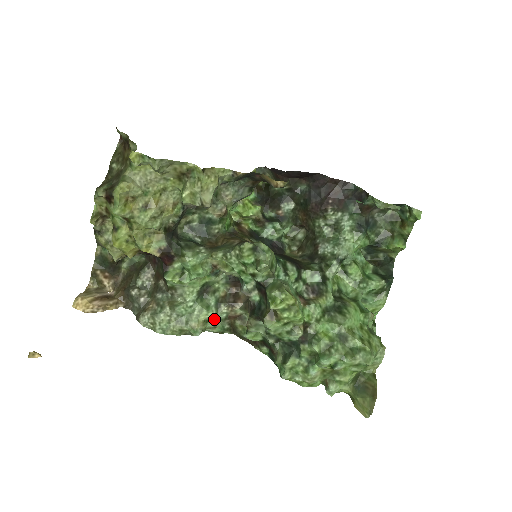
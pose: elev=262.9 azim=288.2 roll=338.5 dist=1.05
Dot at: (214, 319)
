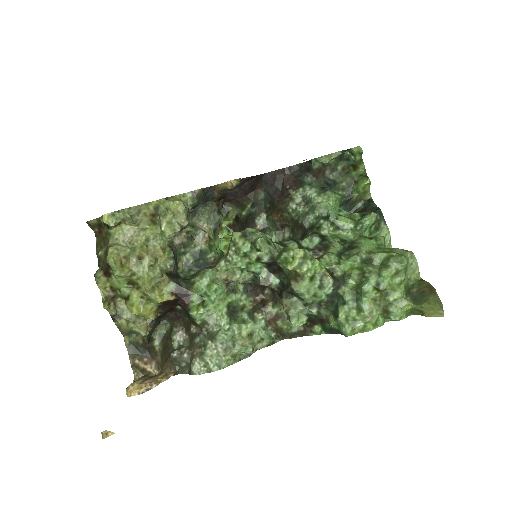
Dot at: (256, 331)
